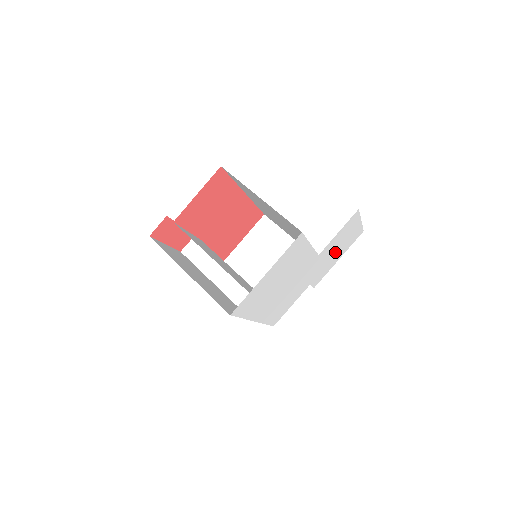
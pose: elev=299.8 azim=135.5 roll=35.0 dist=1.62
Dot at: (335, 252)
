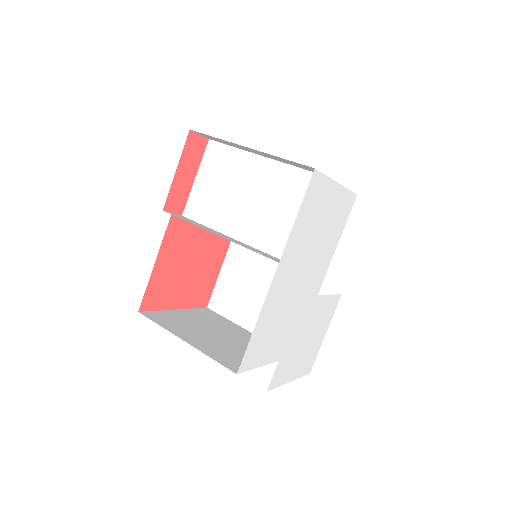
Dot at: (305, 344)
